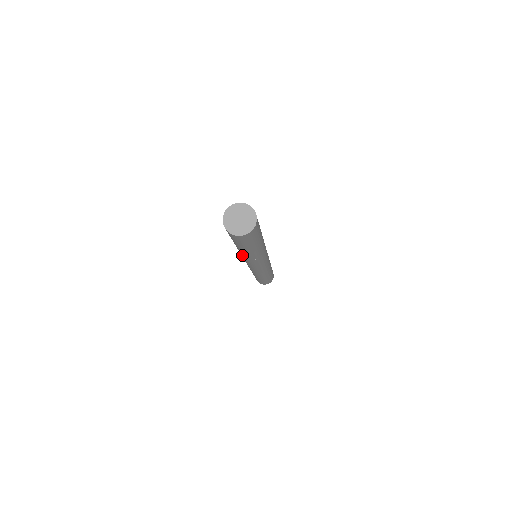
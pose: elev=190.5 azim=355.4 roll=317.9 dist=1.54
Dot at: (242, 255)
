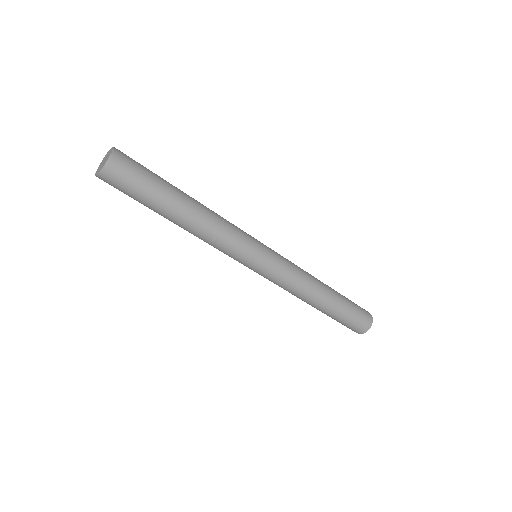
Dot at: occluded
